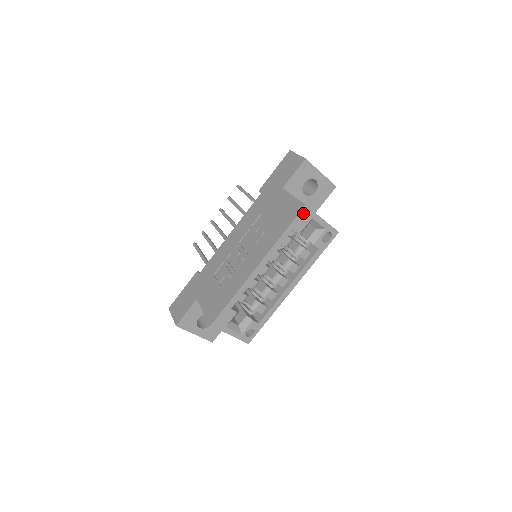
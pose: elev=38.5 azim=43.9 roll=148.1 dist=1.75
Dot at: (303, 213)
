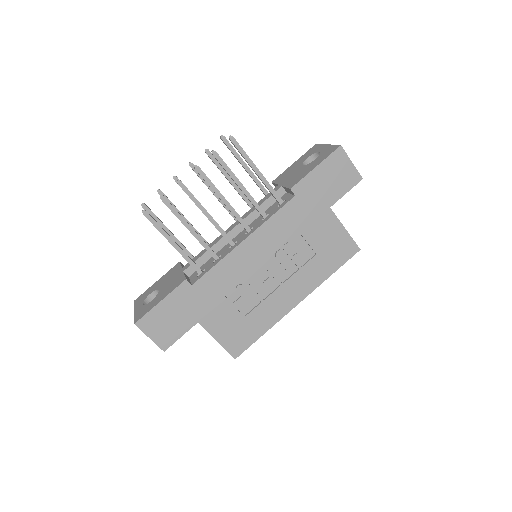
Dot at: (352, 254)
